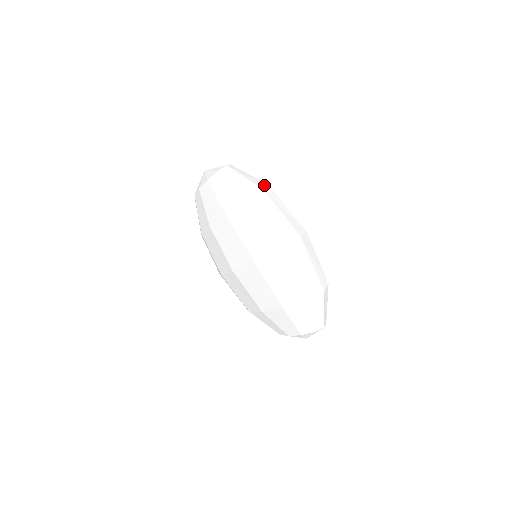
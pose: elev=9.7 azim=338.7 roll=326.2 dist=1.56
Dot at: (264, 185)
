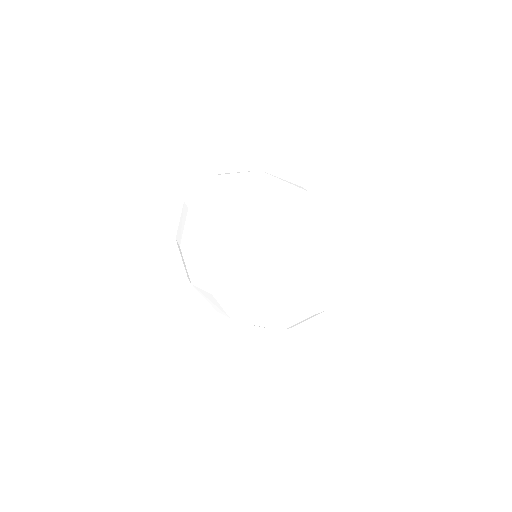
Dot at: occluded
